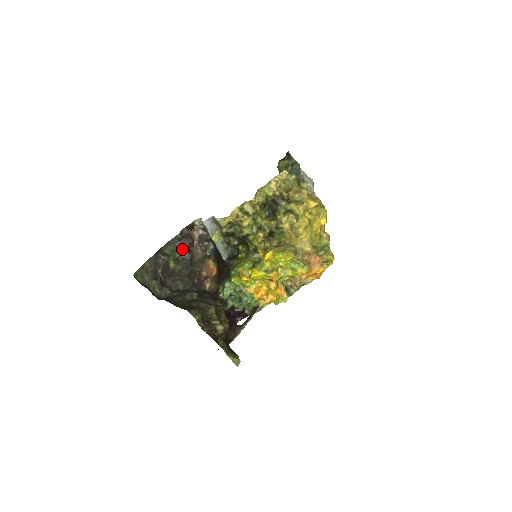
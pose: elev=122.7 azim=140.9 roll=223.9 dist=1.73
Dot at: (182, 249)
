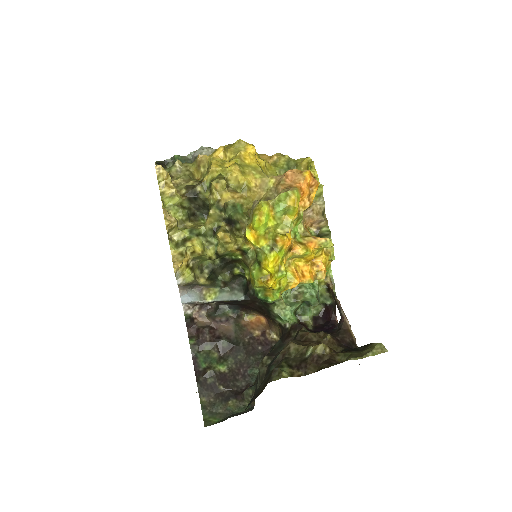
Dot at: (211, 346)
